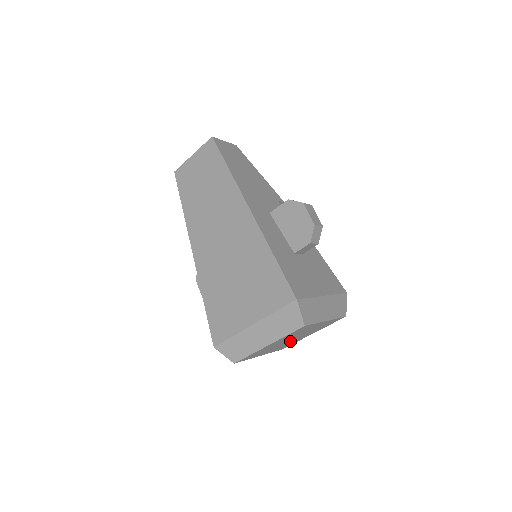
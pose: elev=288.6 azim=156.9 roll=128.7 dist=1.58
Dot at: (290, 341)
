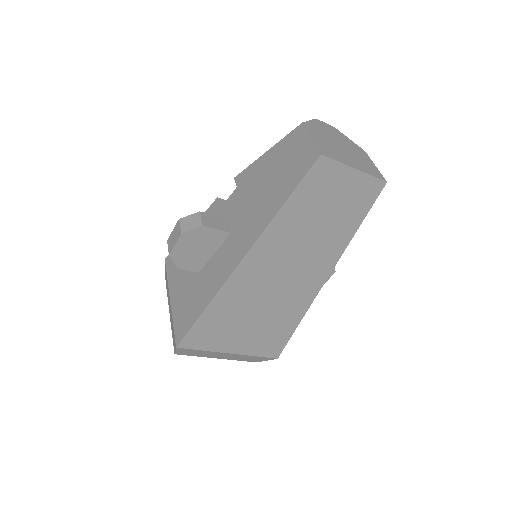
Dot at: occluded
